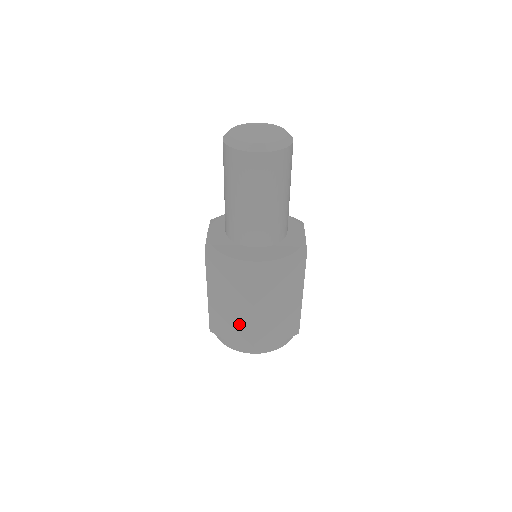
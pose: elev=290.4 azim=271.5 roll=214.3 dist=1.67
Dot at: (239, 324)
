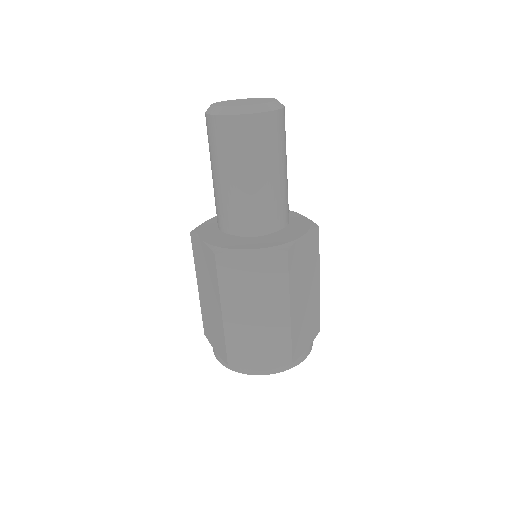
Dot at: (216, 327)
